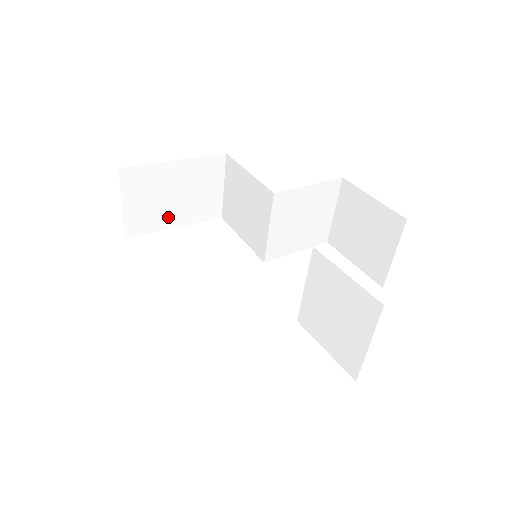
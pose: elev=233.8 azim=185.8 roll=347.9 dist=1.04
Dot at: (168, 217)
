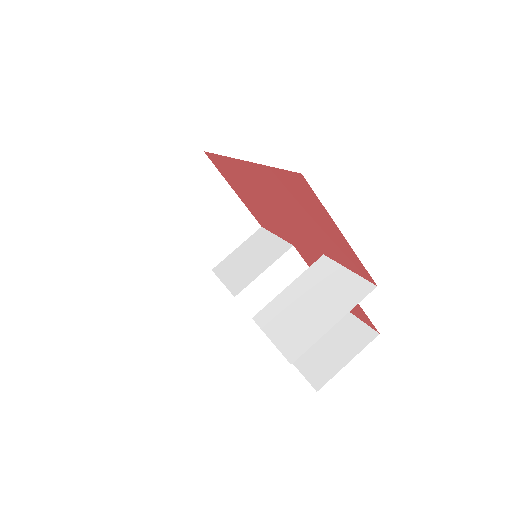
Dot at: (187, 221)
